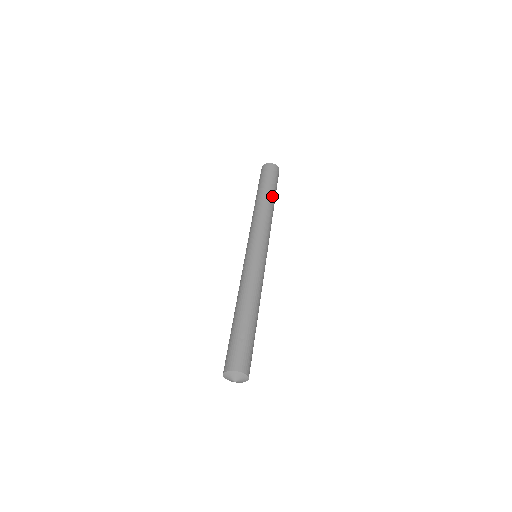
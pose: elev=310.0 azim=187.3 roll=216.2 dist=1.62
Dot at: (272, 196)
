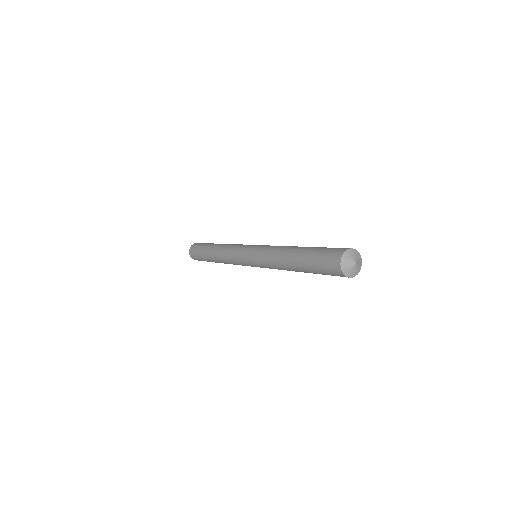
Dot at: occluded
